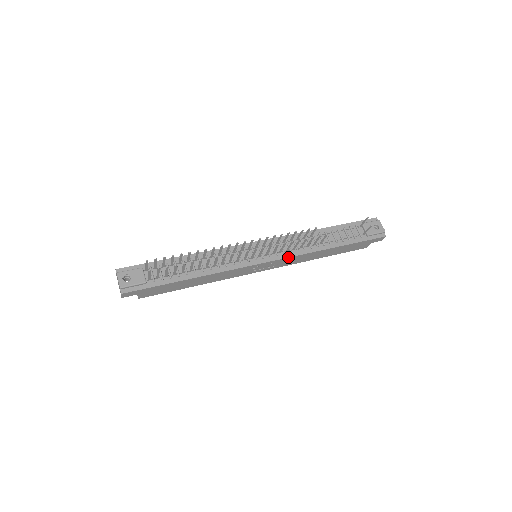
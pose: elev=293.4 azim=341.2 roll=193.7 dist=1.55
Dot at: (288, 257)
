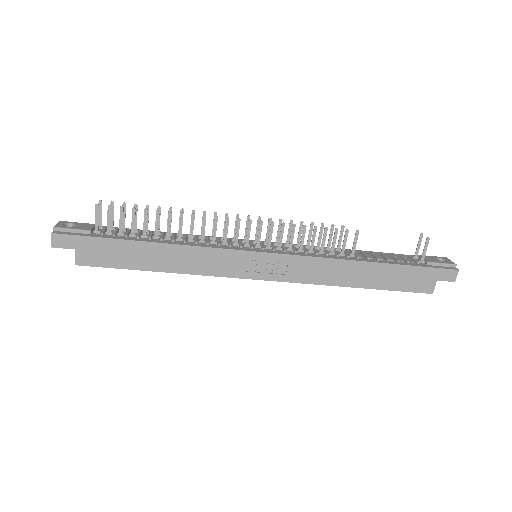
Dot at: (300, 255)
